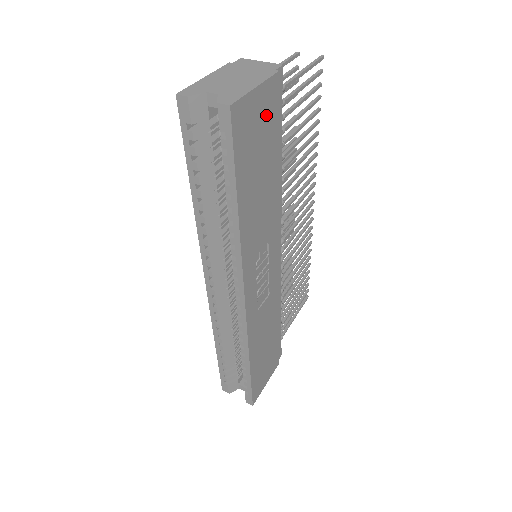
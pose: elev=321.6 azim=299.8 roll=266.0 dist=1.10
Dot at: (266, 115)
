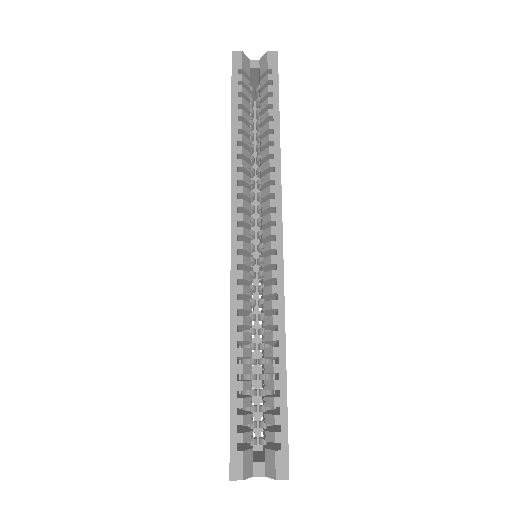
Dot at: occluded
